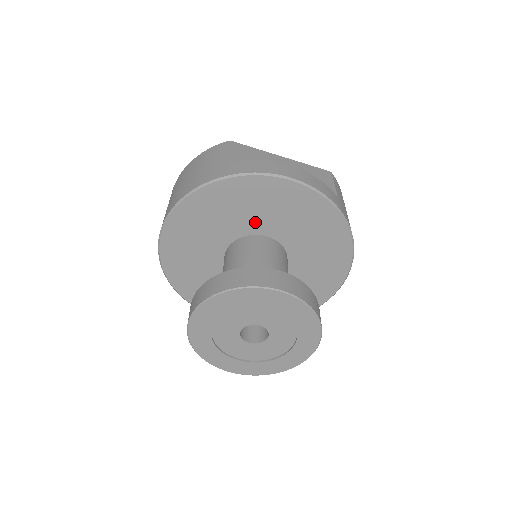
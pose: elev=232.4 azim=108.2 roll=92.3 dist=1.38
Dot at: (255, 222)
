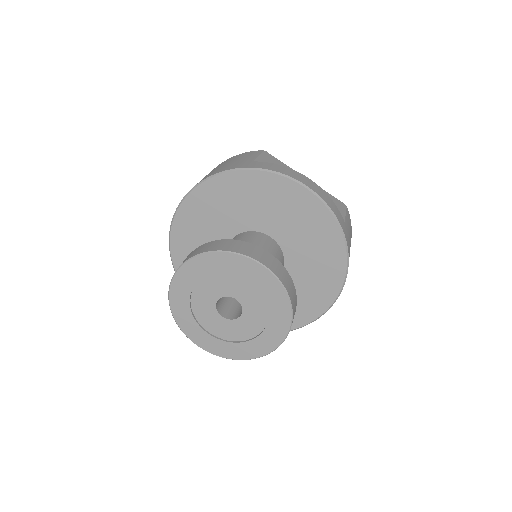
Dot at: (264, 220)
